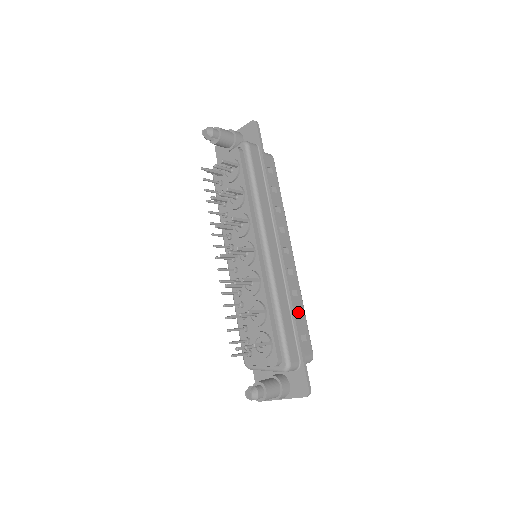
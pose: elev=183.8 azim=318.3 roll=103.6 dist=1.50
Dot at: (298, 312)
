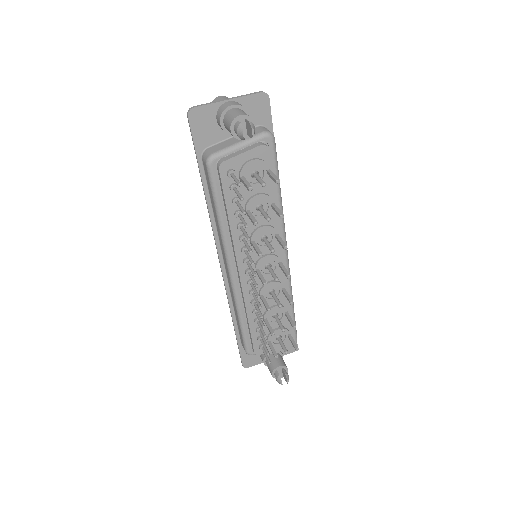
Dot at: occluded
